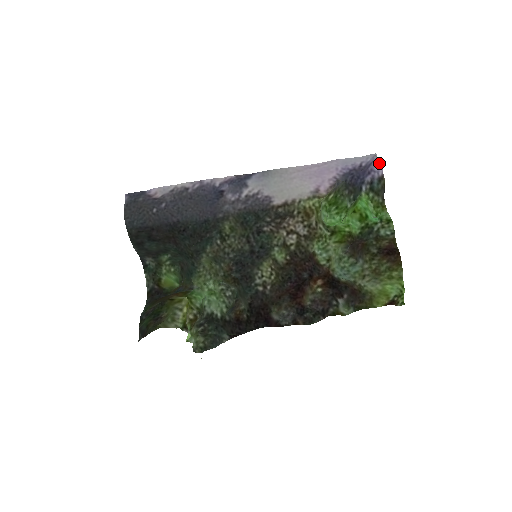
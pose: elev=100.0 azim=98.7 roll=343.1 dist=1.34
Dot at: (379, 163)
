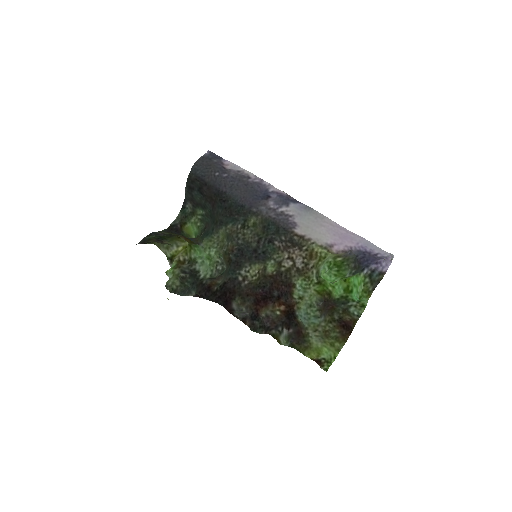
Dot at: (389, 262)
